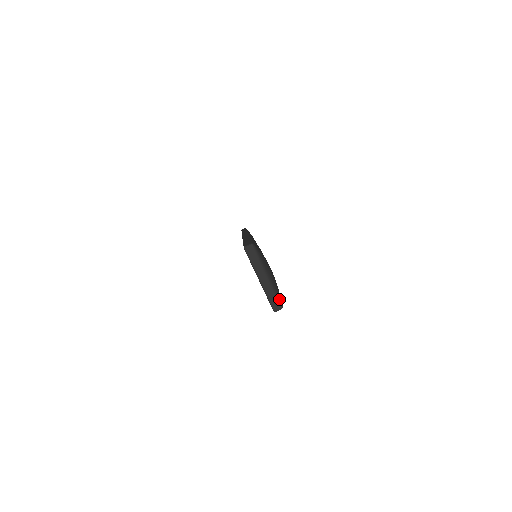
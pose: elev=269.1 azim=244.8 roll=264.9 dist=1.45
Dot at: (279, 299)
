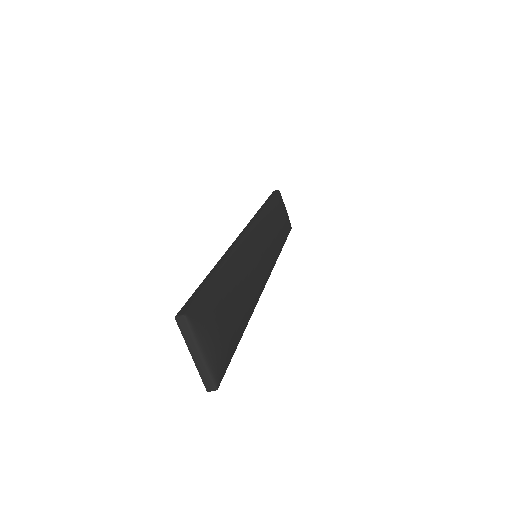
Dot at: (214, 380)
